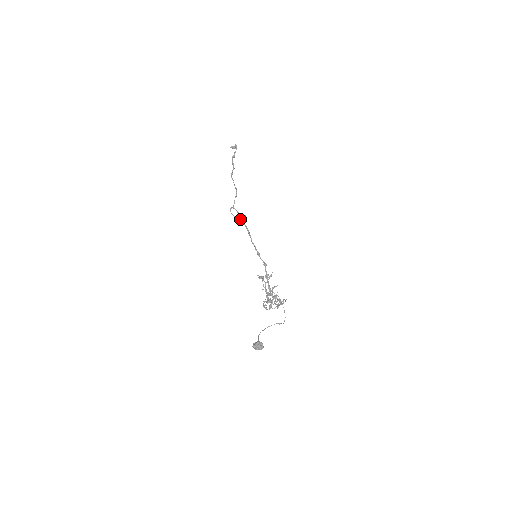
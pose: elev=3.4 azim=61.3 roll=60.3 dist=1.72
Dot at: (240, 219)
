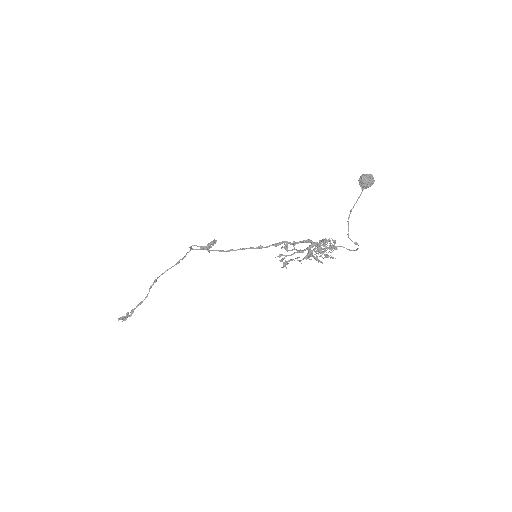
Dot at: (212, 241)
